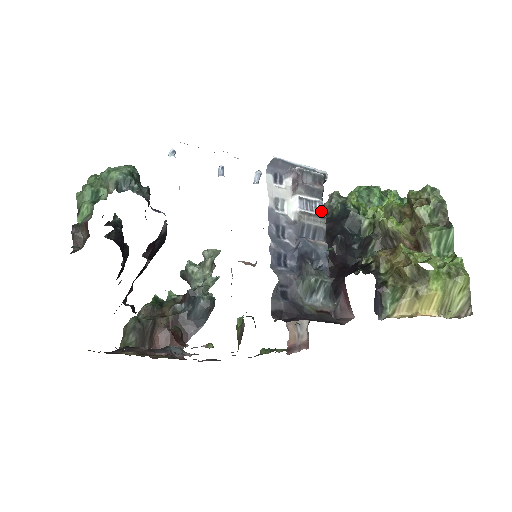
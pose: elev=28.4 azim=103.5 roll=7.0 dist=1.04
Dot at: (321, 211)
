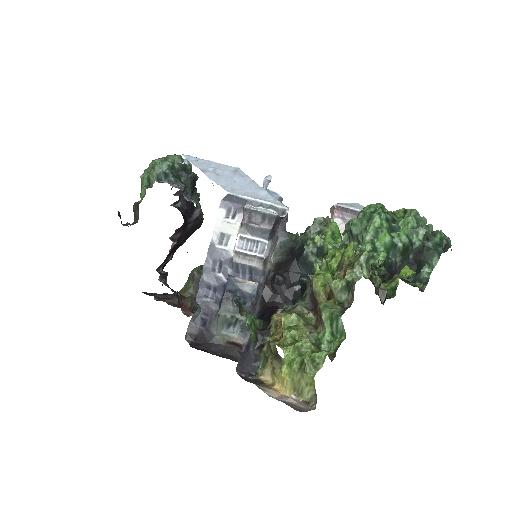
Dot at: (262, 251)
